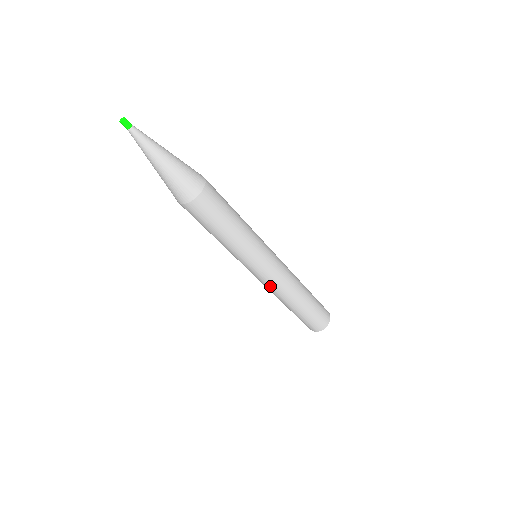
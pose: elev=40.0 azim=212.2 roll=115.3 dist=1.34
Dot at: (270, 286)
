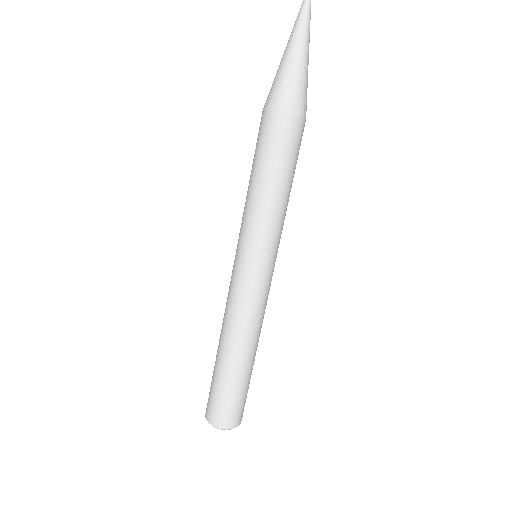
Dot at: (255, 306)
